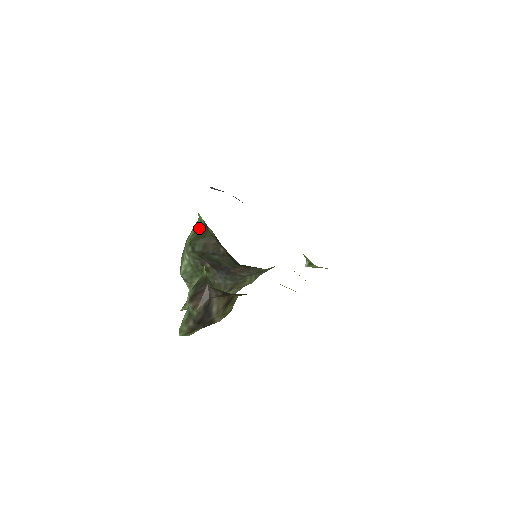
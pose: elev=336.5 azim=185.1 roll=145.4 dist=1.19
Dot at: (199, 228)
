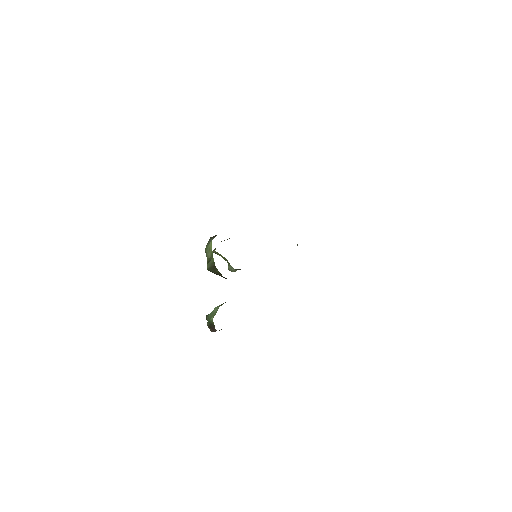
Dot at: (211, 262)
